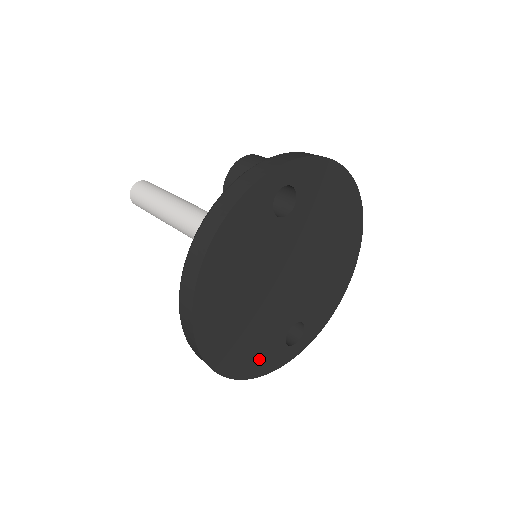
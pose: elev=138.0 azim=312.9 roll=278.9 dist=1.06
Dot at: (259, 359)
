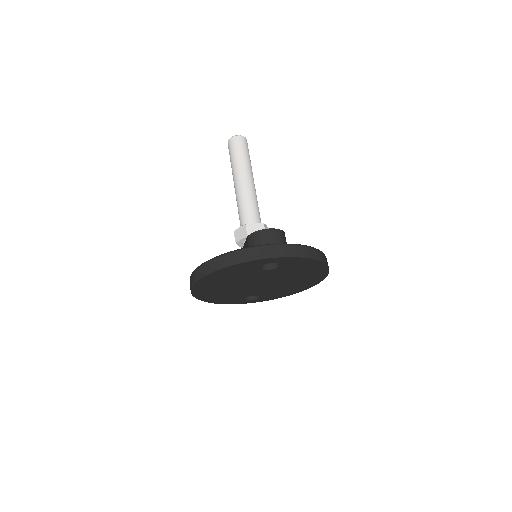
Dot at: (224, 300)
